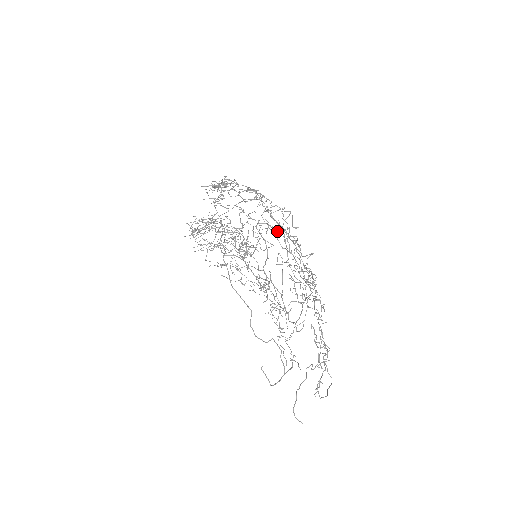
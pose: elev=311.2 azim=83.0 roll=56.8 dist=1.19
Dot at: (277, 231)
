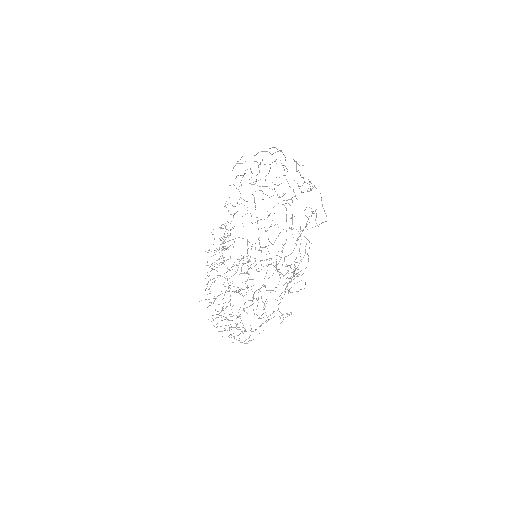
Dot at: (268, 278)
